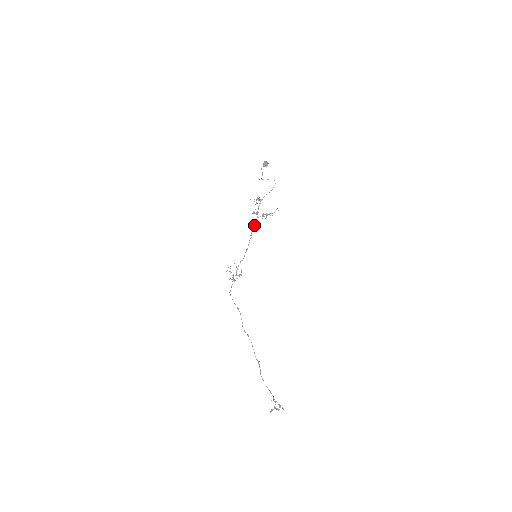
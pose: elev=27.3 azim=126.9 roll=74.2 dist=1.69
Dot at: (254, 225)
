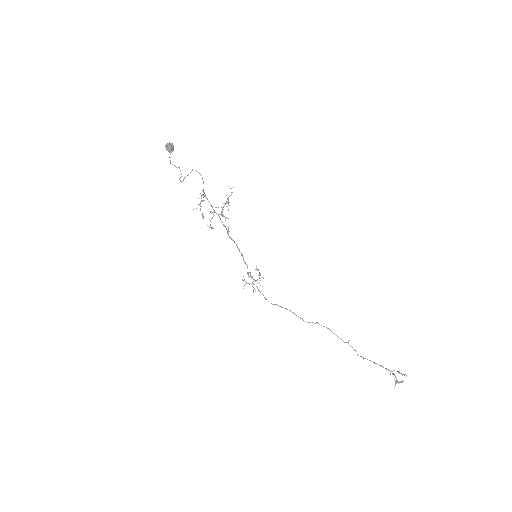
Dot at: occluded
